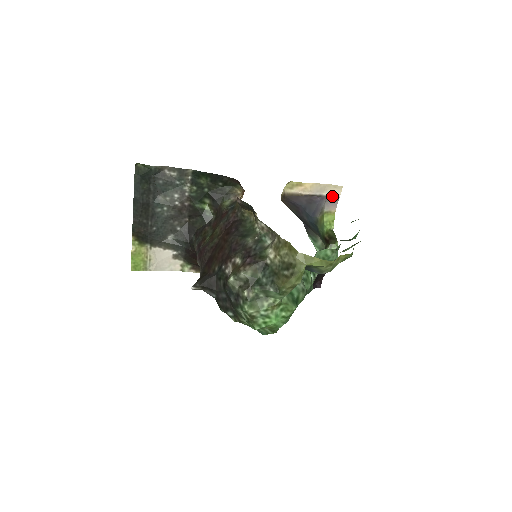
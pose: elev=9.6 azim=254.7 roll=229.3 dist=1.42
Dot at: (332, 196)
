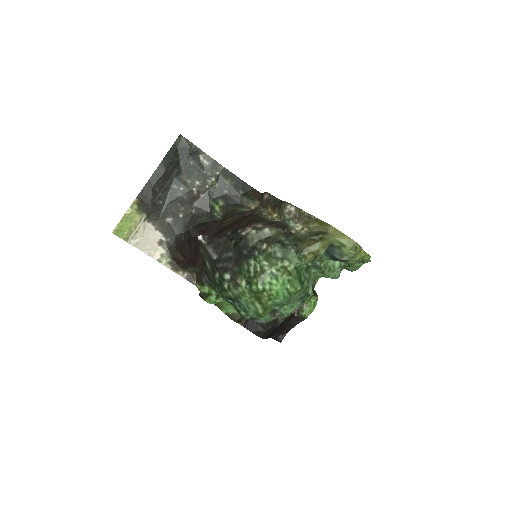
Dot at: occluded
